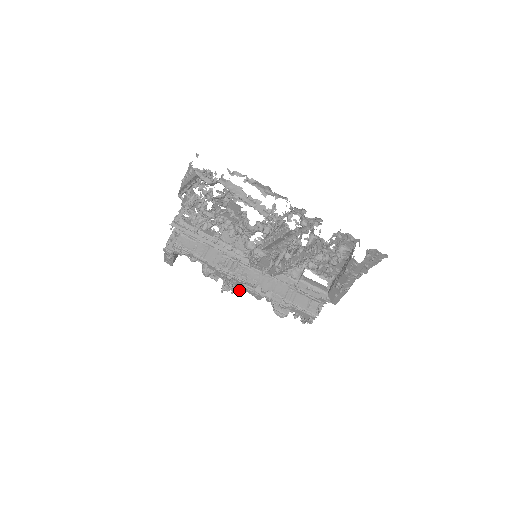
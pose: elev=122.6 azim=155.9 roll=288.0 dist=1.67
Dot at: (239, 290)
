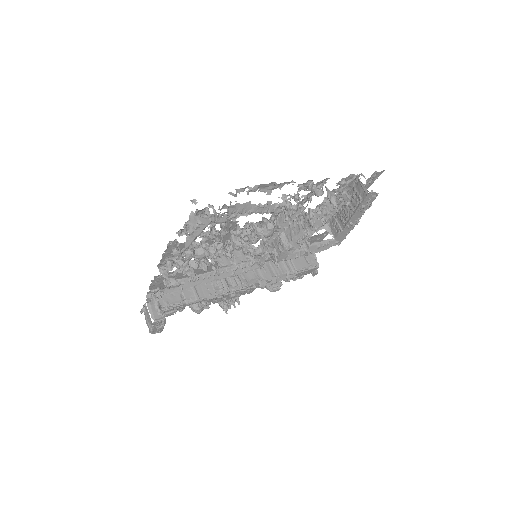
Dot at: (238, 299)
